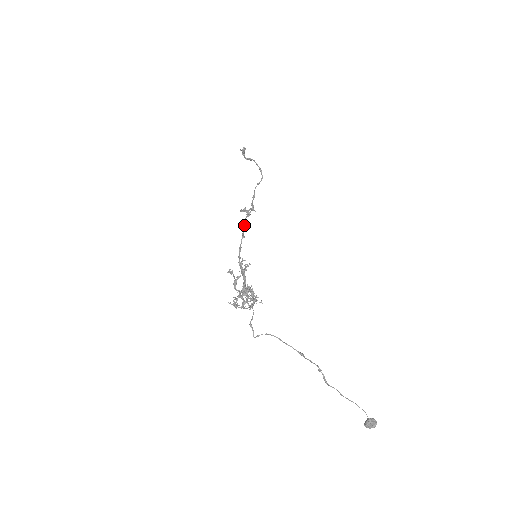
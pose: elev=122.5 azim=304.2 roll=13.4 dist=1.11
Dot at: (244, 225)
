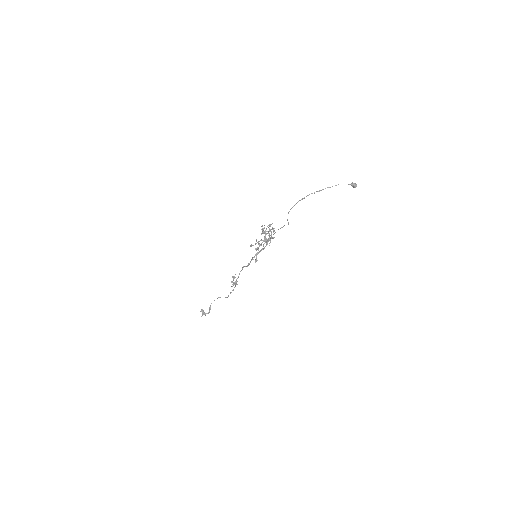
Dot at: (239, 274)
